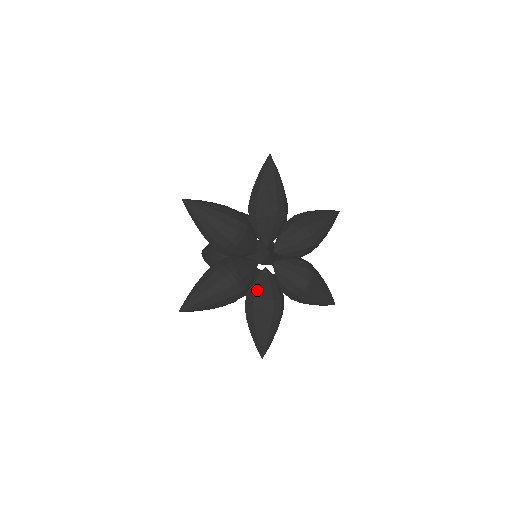
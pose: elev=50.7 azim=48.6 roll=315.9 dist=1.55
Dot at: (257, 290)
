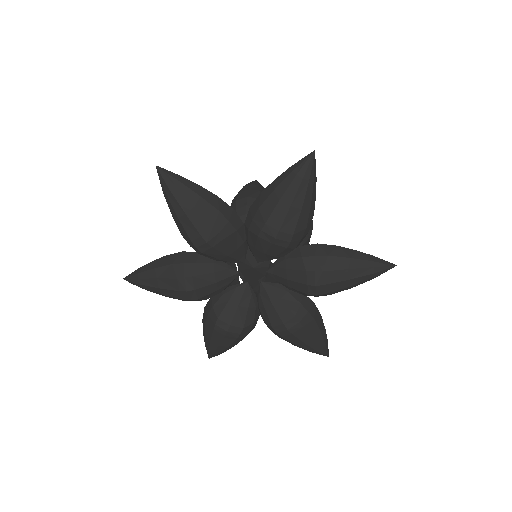
Dot at: (263, 315)
